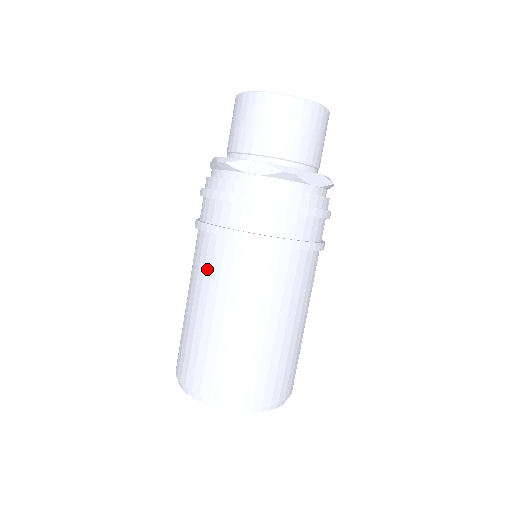
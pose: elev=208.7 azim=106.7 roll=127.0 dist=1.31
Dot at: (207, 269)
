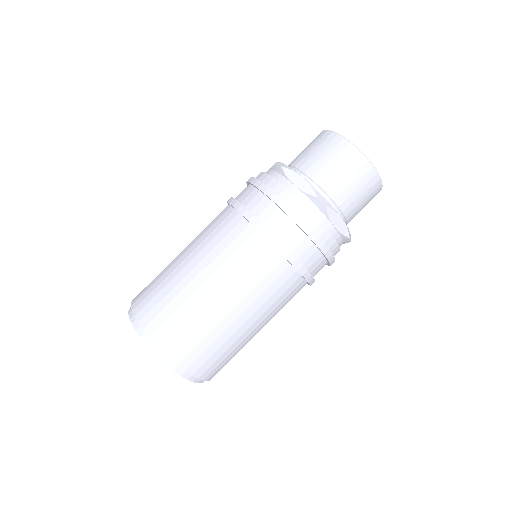
Dot at: (213, 233)
